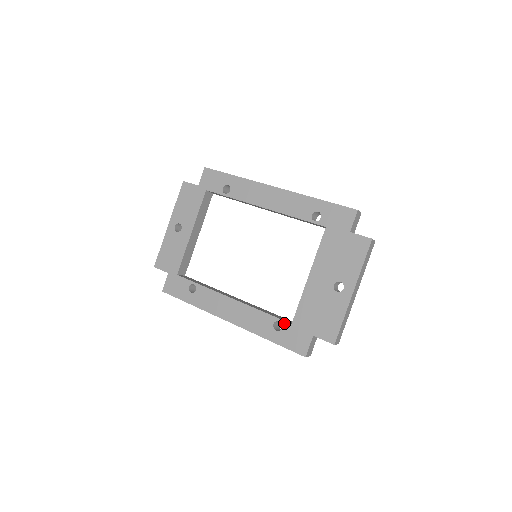
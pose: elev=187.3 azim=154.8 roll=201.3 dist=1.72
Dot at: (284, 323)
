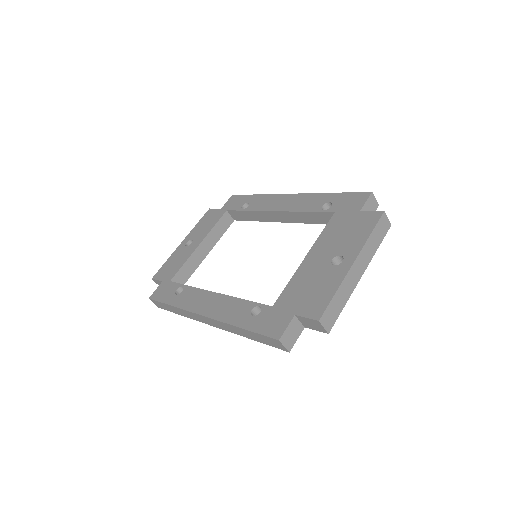
Dot at: (264, 307)
